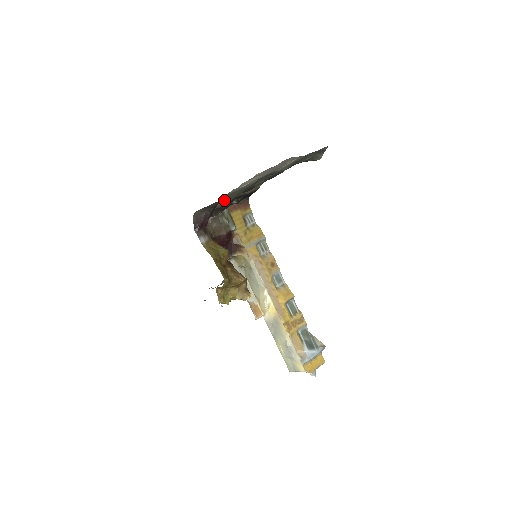
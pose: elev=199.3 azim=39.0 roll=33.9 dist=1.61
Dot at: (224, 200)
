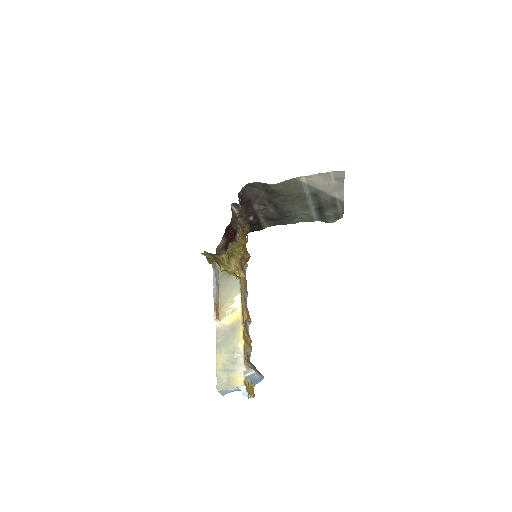
Dot at: (286, 183)
